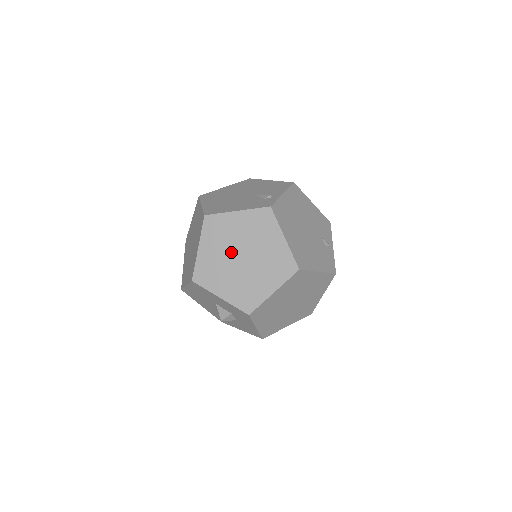
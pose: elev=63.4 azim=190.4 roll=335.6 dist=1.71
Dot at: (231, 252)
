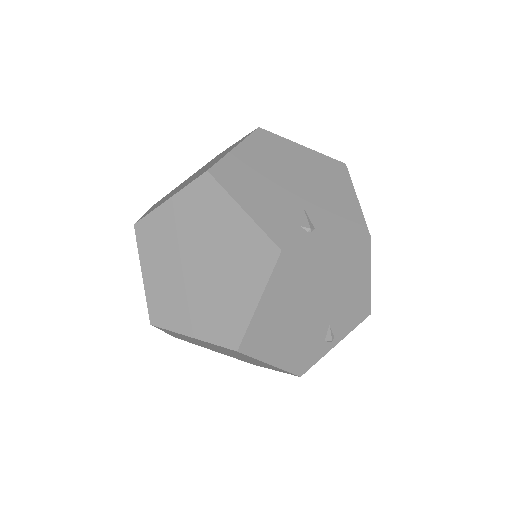
Dot at: (194, 245)
